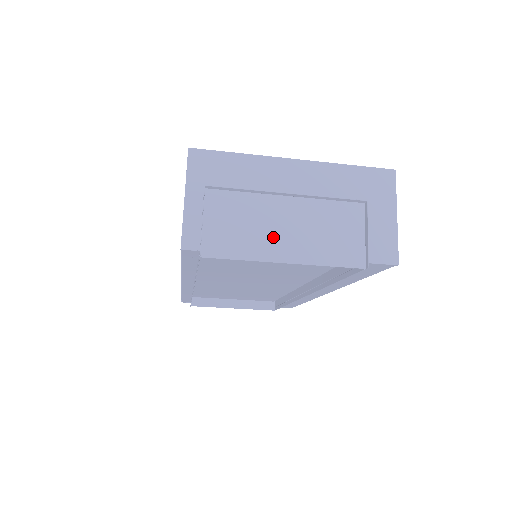
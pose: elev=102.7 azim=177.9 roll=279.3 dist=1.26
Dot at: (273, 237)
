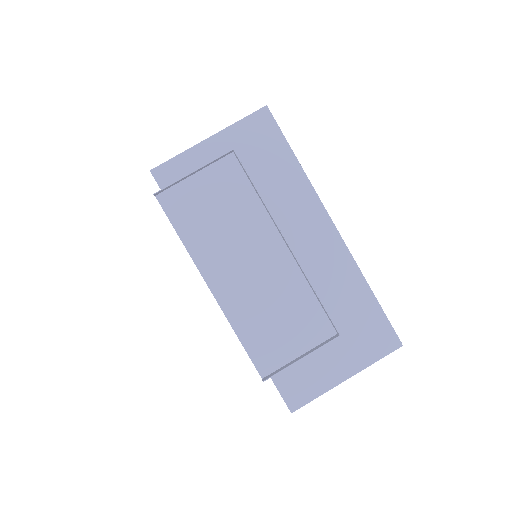
Dot at: (229, 257)
